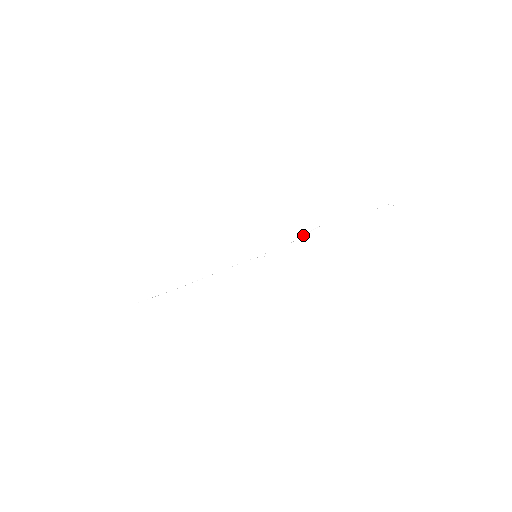
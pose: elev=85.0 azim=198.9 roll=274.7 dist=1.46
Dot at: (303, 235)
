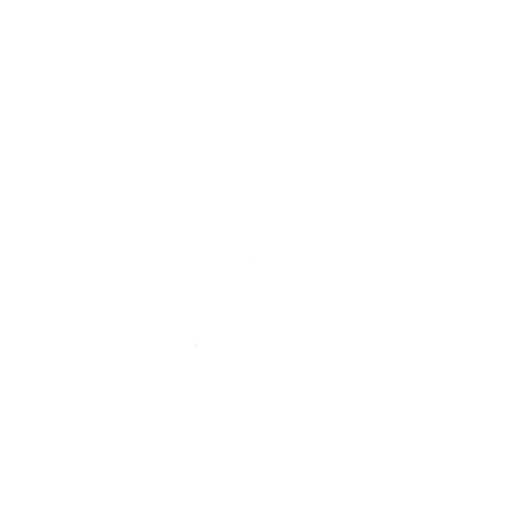
Dot at: occluded
